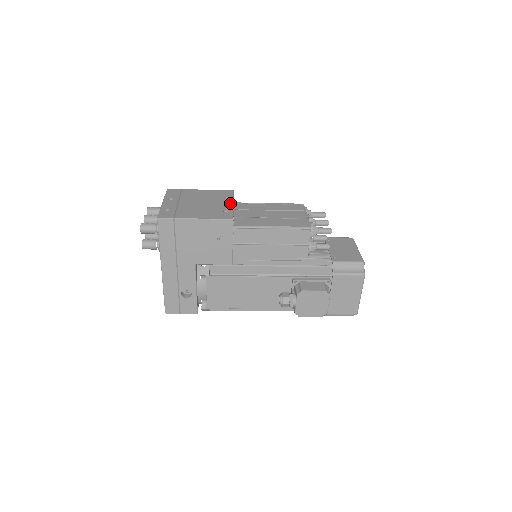
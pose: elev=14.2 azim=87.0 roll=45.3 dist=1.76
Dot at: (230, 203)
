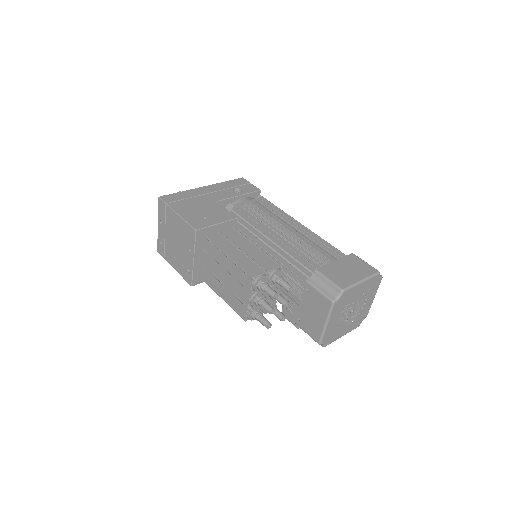
Dot at: (191, 258)
